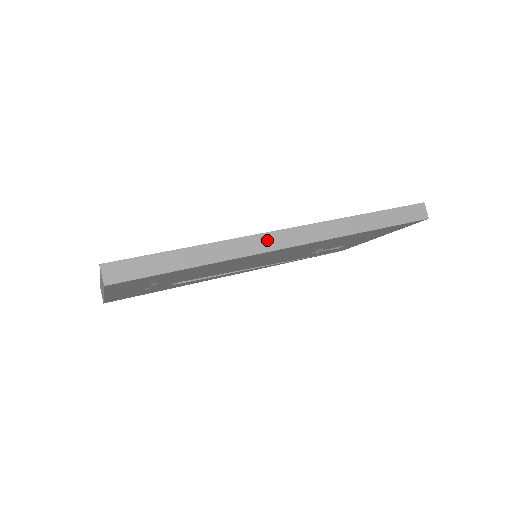
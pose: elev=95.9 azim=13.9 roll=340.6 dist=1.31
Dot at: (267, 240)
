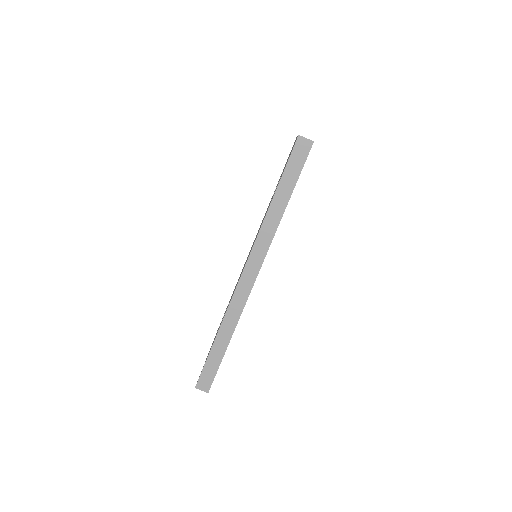
Dot at: (242, 289)
